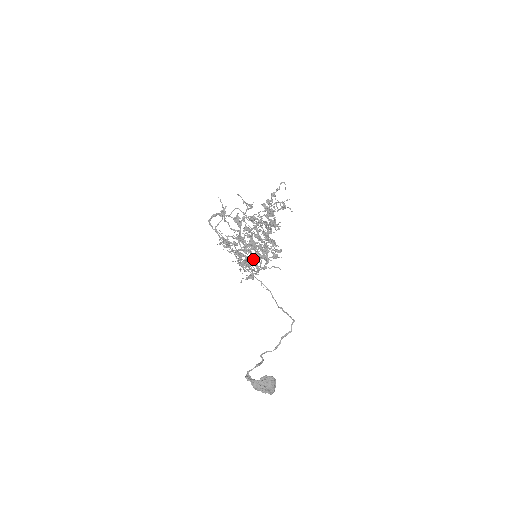
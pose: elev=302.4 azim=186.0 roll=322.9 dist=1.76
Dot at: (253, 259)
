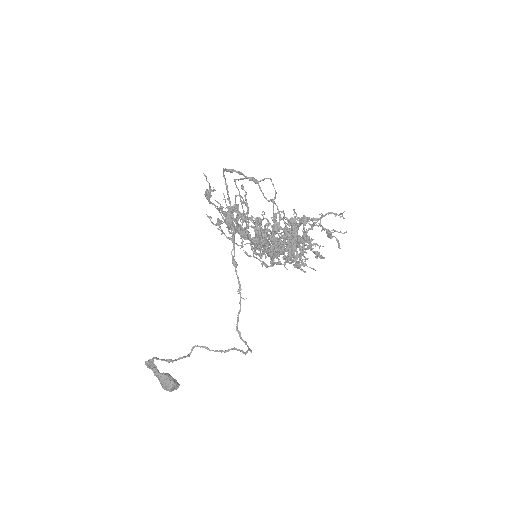
Dot at: occluded
